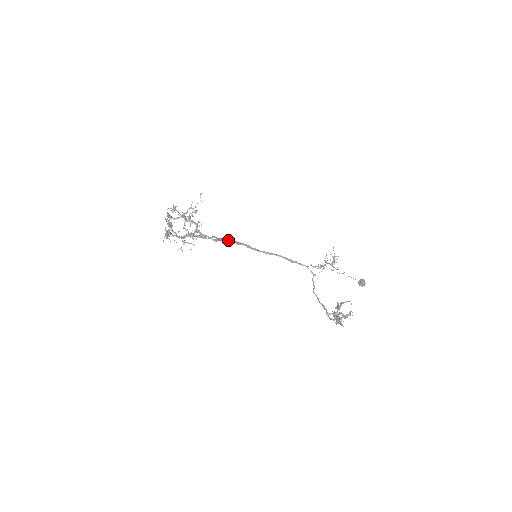
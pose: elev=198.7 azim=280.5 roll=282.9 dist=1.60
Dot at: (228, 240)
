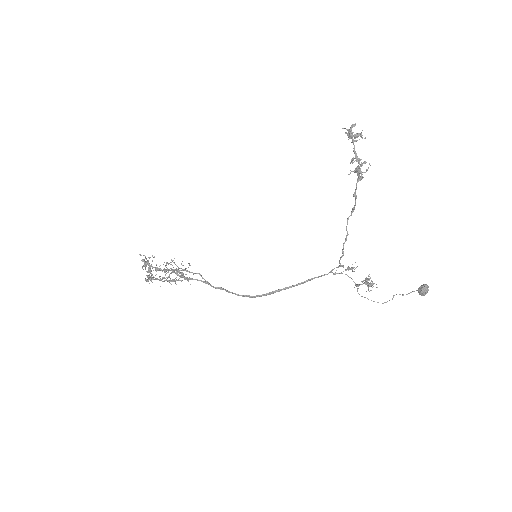
Dot at: (221, 288)
